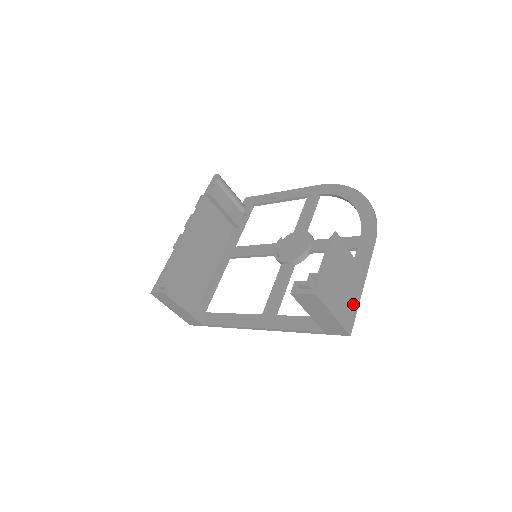
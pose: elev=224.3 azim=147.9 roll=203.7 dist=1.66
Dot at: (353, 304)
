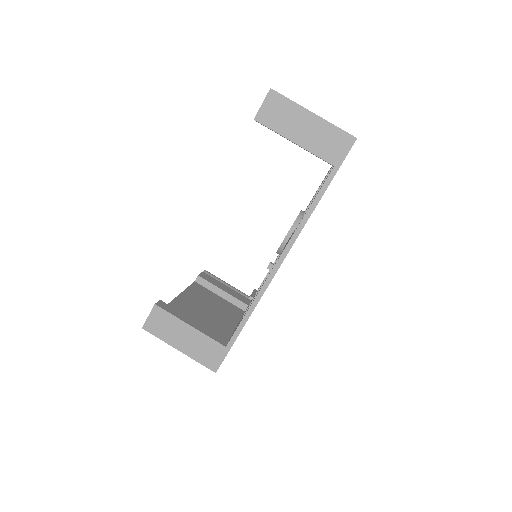
Dot at: occluded
